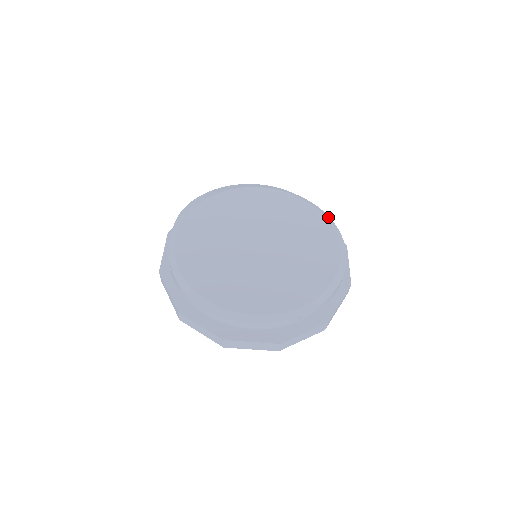
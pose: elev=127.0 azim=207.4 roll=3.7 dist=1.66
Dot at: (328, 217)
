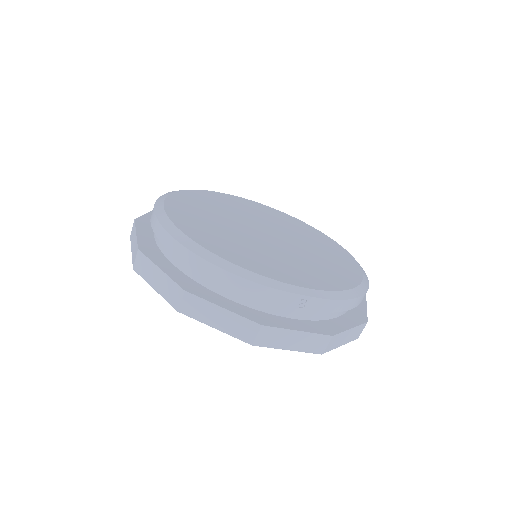
Dot at: occluded
